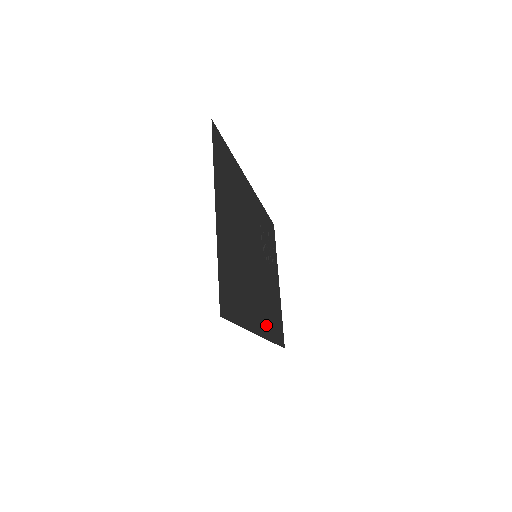
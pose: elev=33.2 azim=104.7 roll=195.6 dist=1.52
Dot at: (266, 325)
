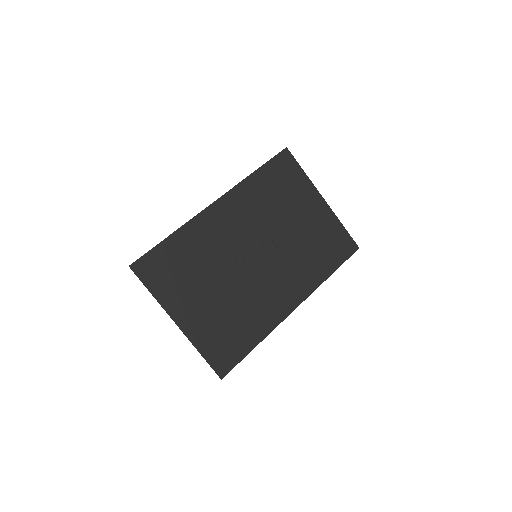
Dot at: (304, 285)
